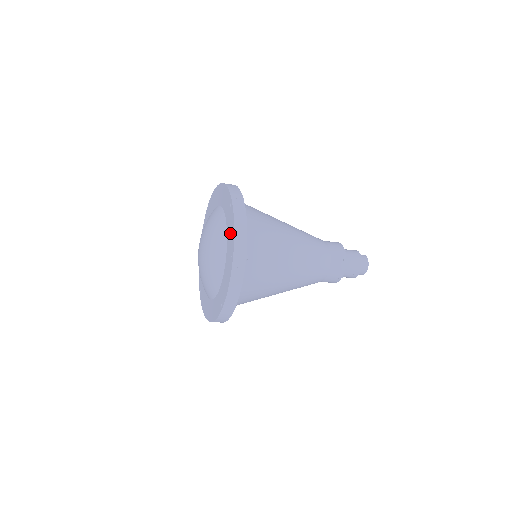
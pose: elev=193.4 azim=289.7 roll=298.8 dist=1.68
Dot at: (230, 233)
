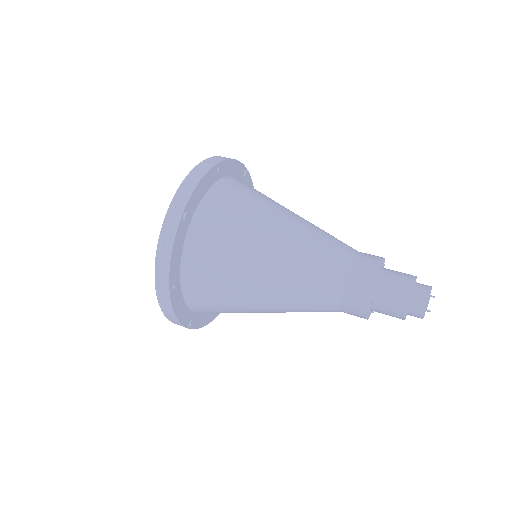
Dot at: occluded
